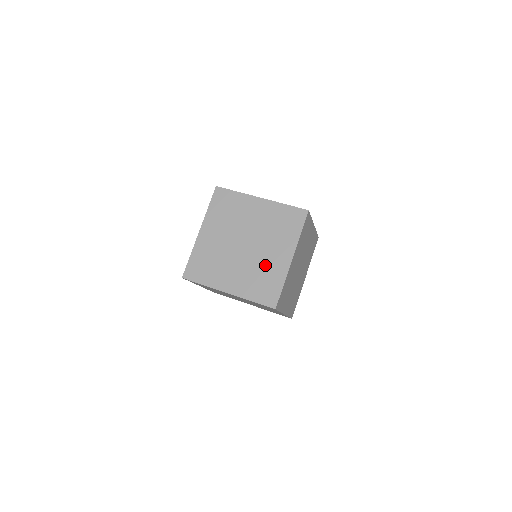
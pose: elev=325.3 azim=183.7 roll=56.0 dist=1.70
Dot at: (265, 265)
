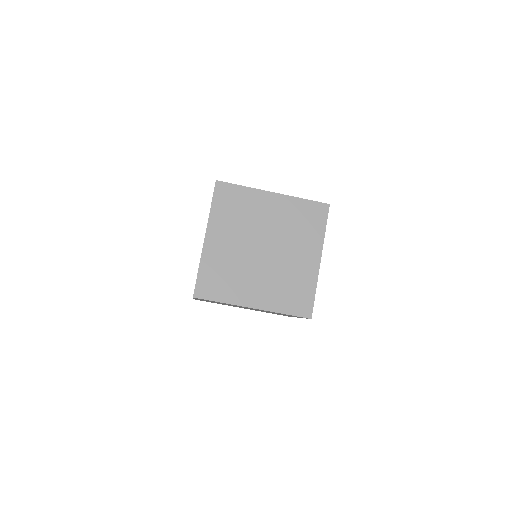
Dot at: (292, 271)
